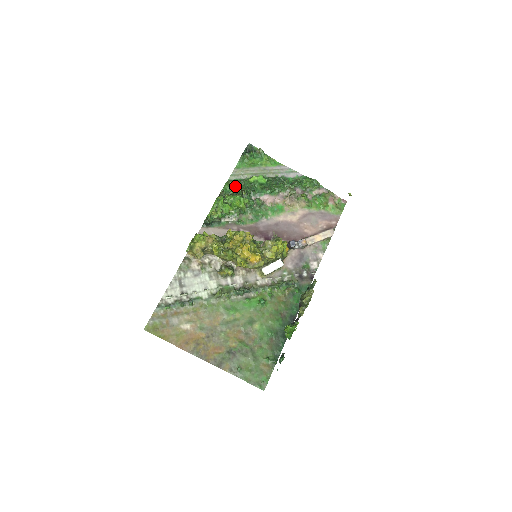
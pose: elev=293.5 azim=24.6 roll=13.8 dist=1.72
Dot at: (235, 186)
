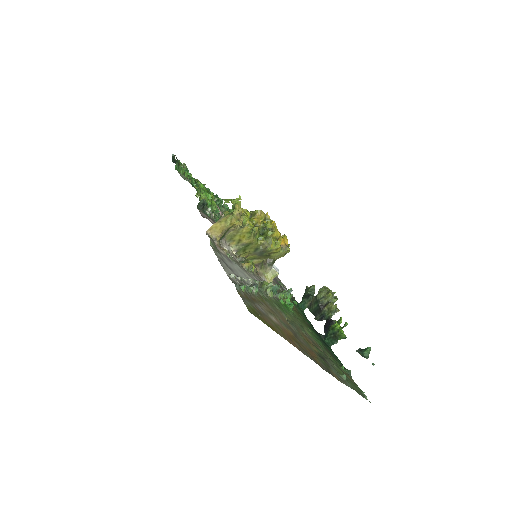
Dot at: (195, 182)
